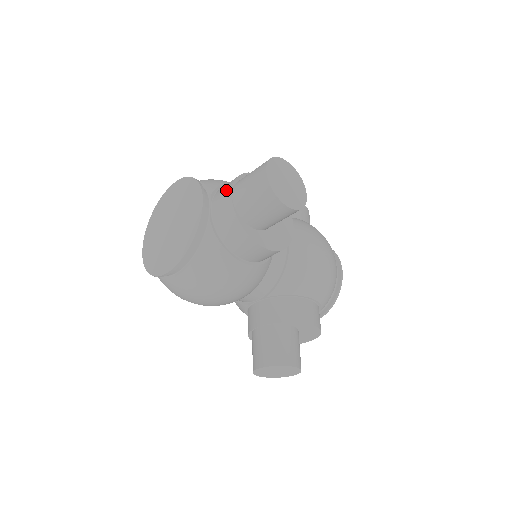
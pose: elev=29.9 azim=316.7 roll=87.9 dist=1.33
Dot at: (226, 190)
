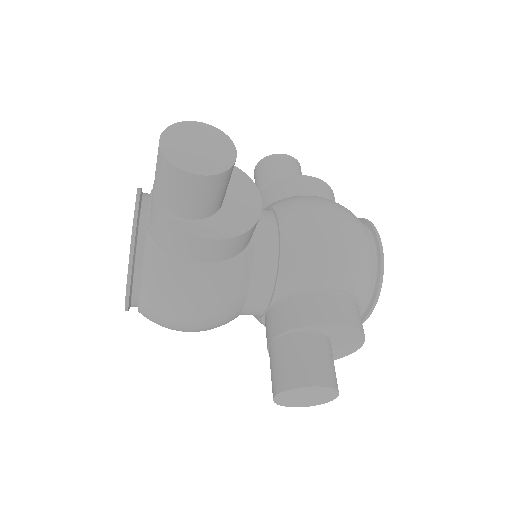
Dot at: occluded
